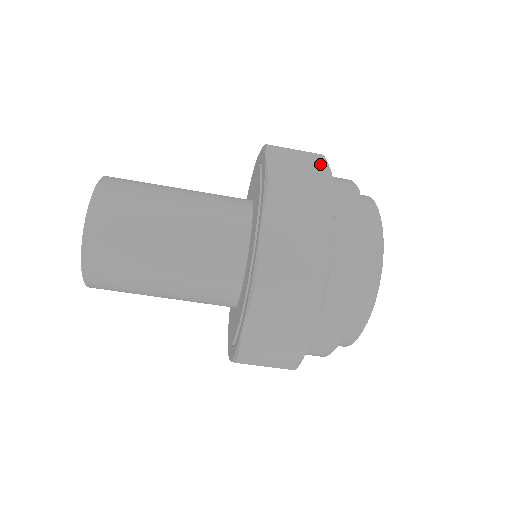
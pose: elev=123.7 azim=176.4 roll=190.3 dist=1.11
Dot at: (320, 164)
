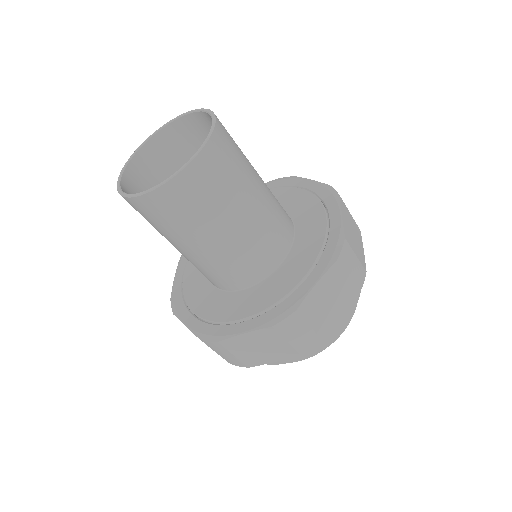
Dot at: (341, 310)
